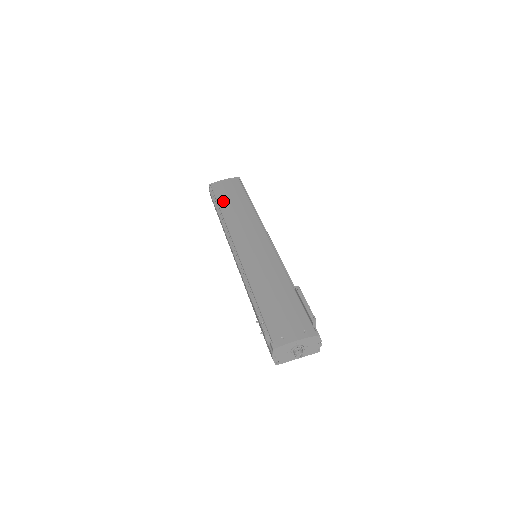
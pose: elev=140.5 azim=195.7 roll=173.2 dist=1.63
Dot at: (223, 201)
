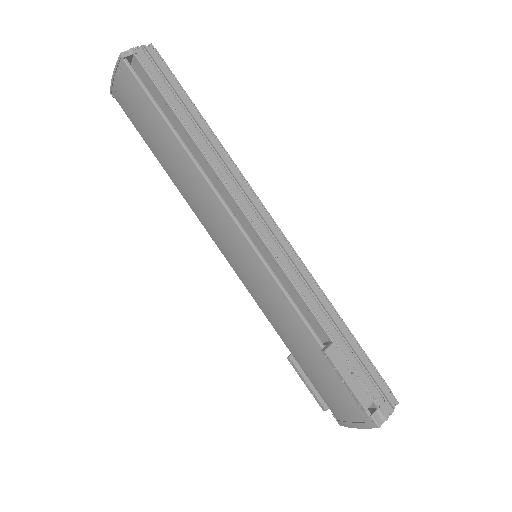
Dot at: (151, 146)
